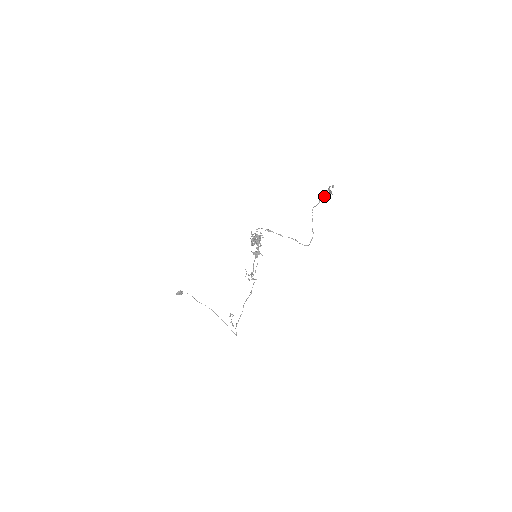
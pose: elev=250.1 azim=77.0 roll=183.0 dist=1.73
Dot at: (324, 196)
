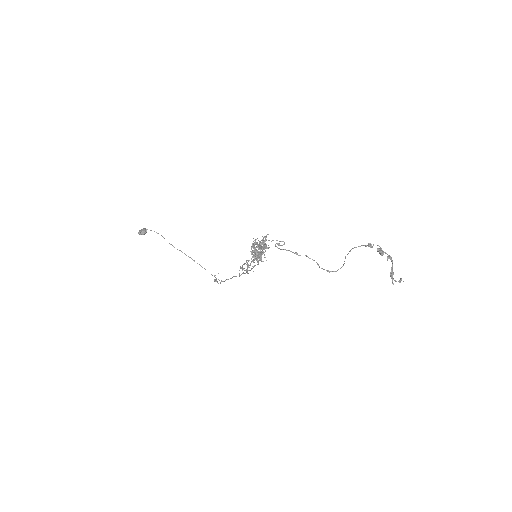
Dot at: (378, 245)
